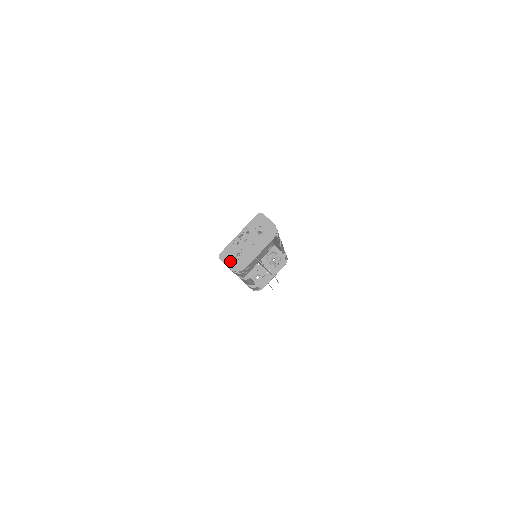
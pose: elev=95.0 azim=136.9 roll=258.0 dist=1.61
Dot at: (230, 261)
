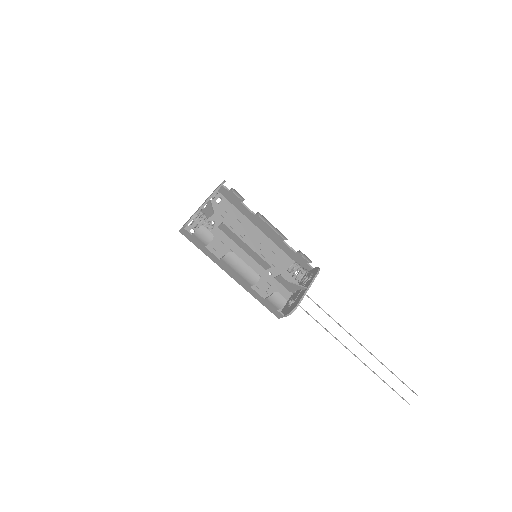
Dot at: occluded
